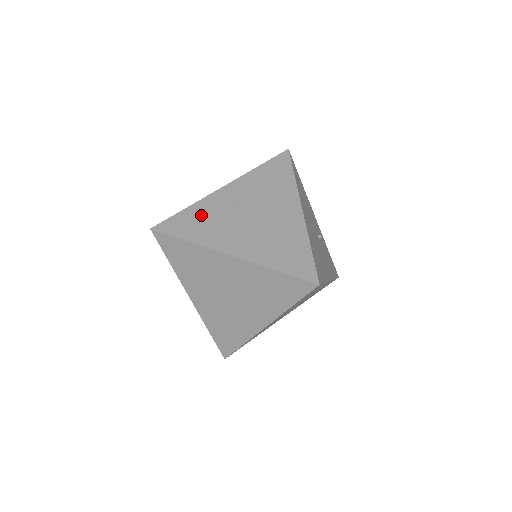
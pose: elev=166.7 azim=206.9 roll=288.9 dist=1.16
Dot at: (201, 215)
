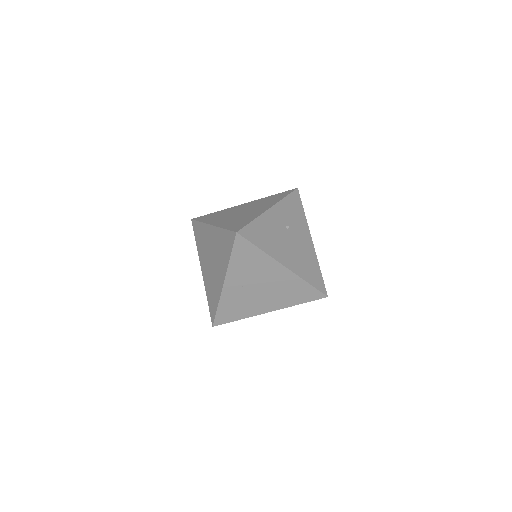
Dot at: (231, 305)
